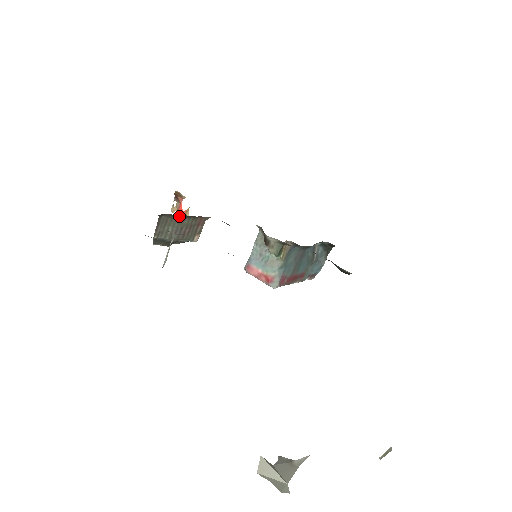
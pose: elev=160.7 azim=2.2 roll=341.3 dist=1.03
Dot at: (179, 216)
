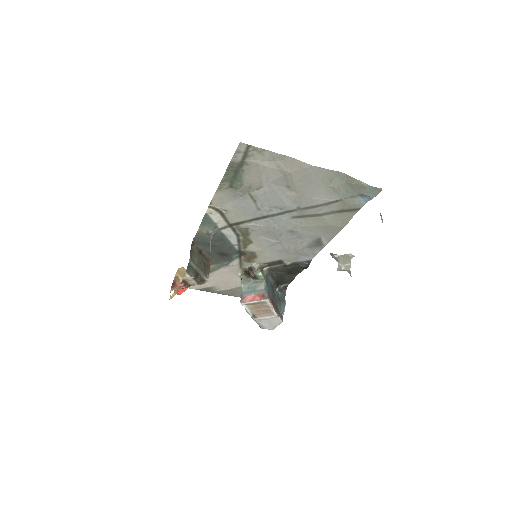
Dot at: (199, 252)
